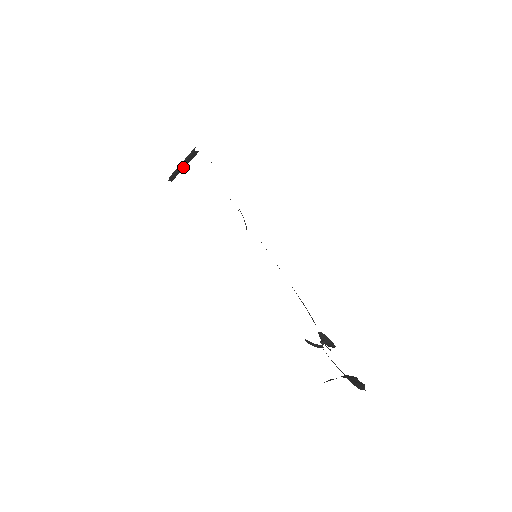
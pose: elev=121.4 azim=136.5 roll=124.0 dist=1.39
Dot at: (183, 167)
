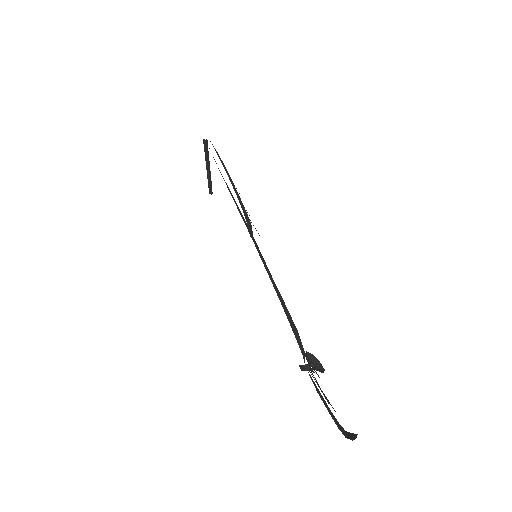
Dot at: (208, 169)
